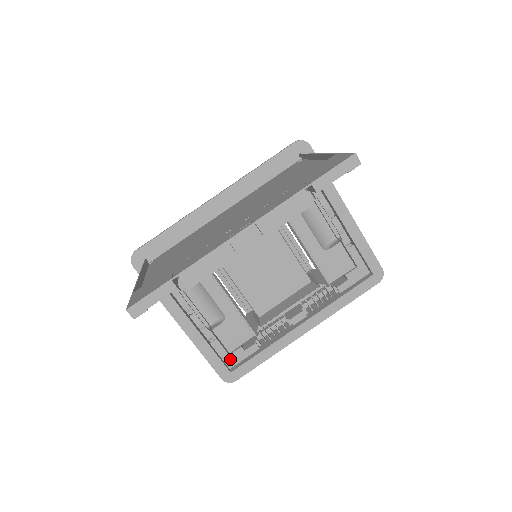
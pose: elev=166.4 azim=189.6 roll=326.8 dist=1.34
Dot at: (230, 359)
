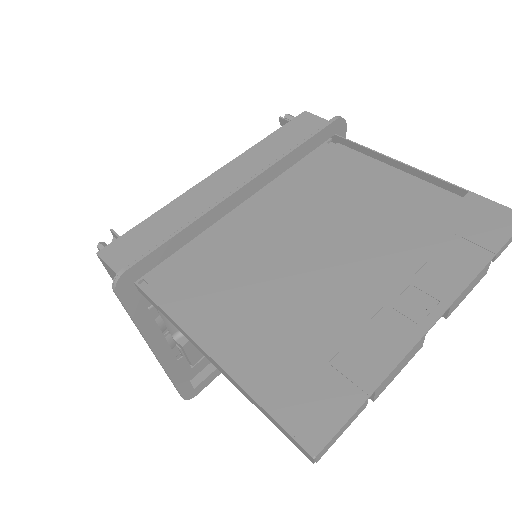
Dot at: (191, 372)
